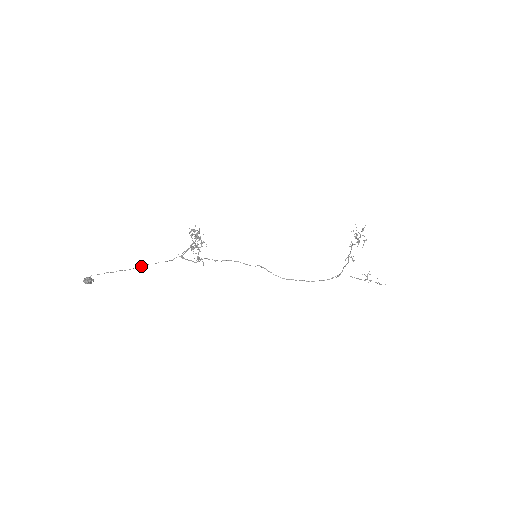
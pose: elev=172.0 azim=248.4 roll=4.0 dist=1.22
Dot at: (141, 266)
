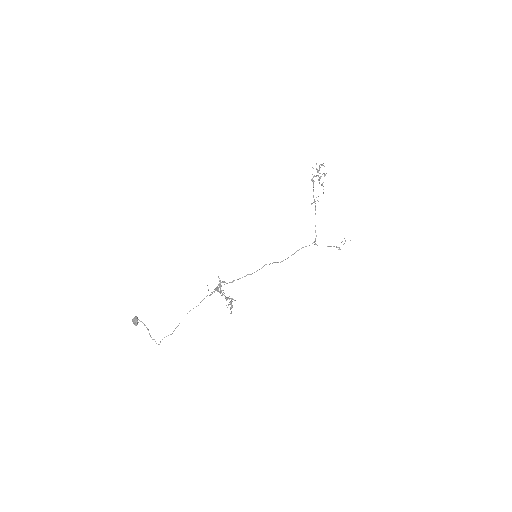
Dot at: occluded
